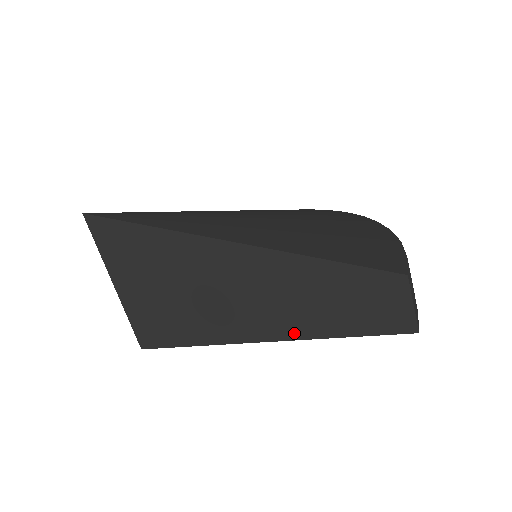
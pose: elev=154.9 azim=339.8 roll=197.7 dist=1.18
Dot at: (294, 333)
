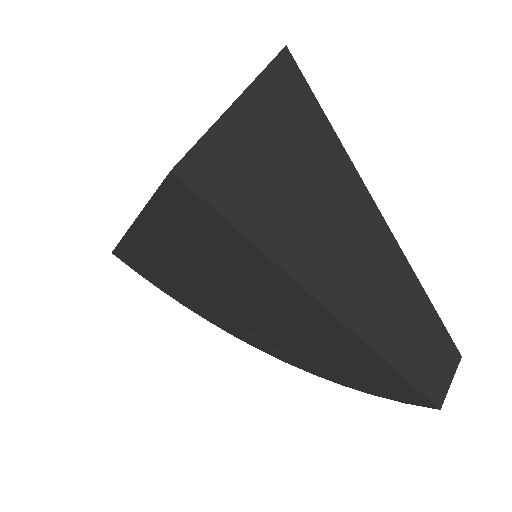
Dot at: (356, 323)
